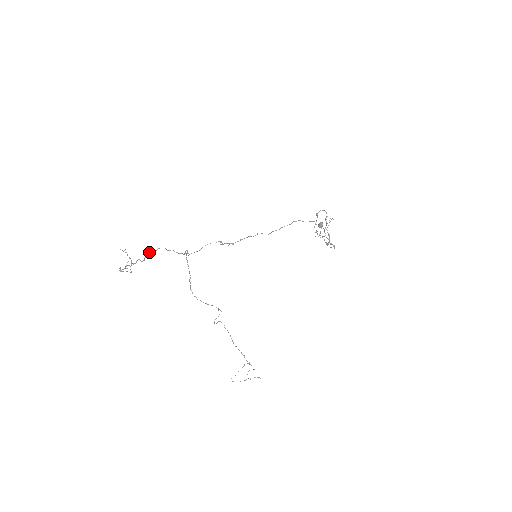
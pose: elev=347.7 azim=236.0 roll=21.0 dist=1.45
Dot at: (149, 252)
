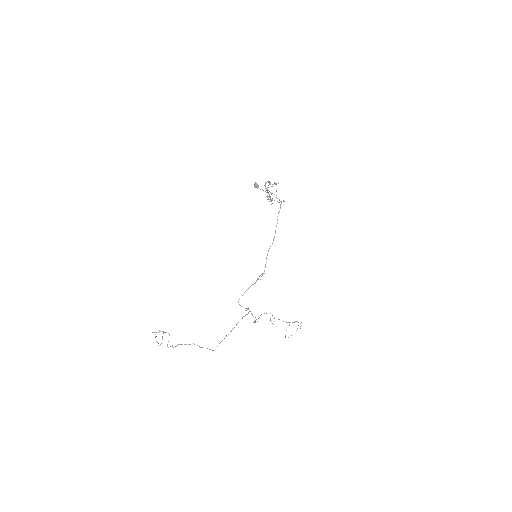
Dot at: occluded
